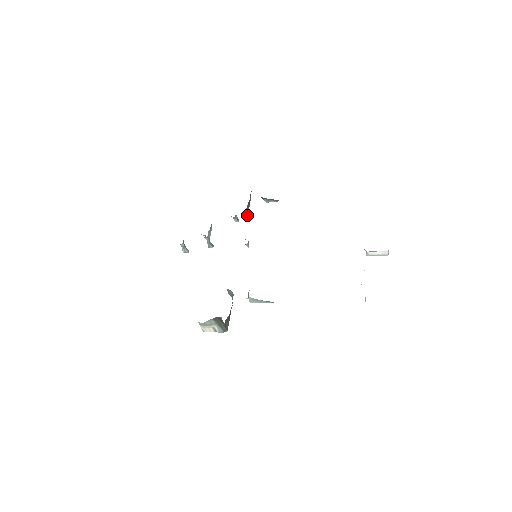
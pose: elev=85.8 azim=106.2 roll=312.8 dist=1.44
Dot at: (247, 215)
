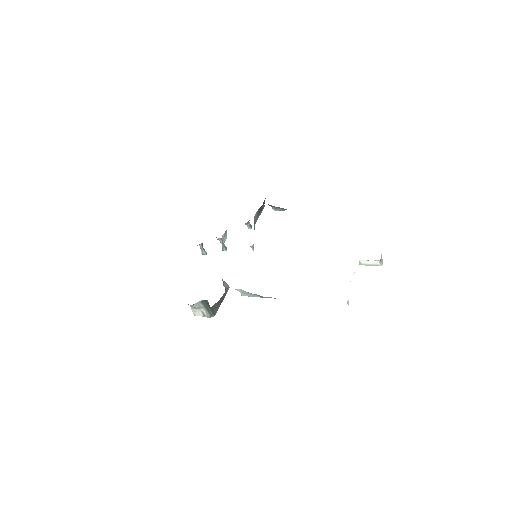
Dot at: (256, 221)
